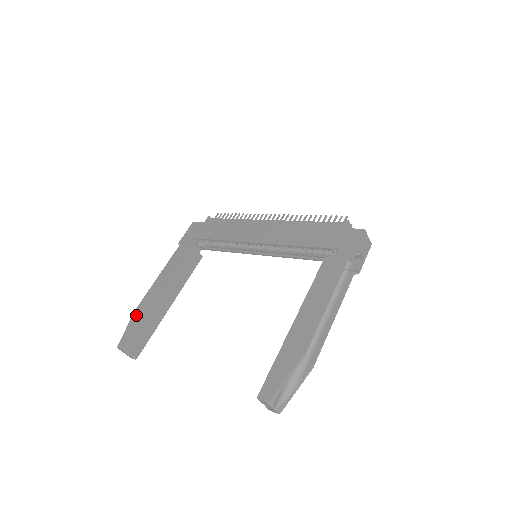
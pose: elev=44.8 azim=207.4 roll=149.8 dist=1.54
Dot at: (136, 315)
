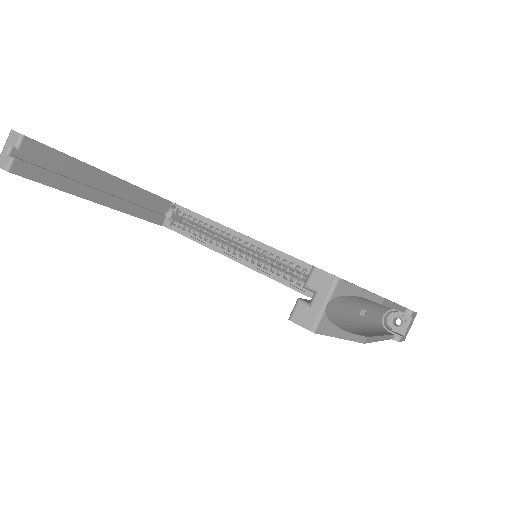
Dot at: occluded
